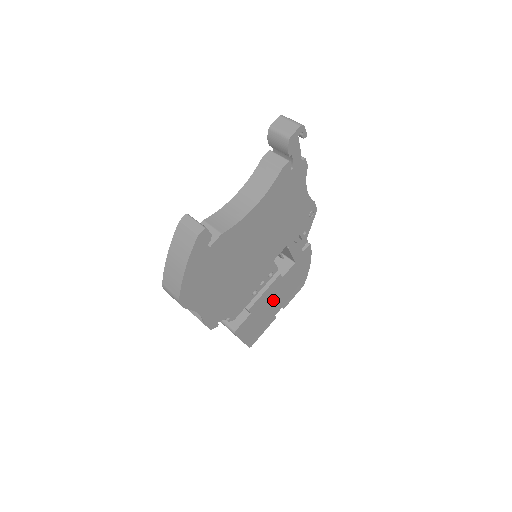
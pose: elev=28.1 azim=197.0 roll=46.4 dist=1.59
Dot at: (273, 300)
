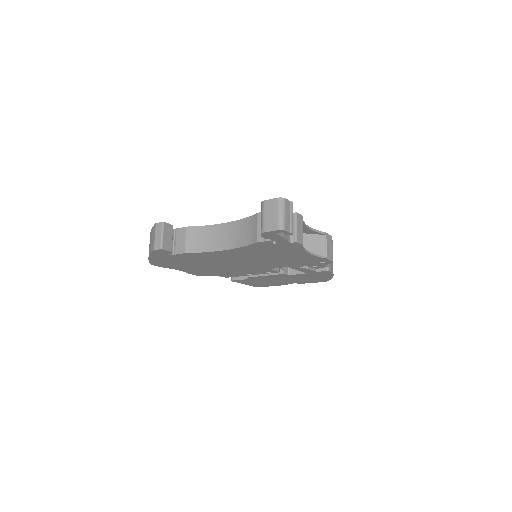
Dot at: (280, 279)
